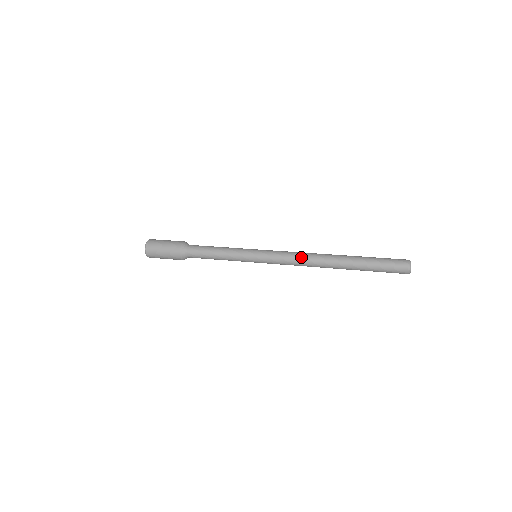
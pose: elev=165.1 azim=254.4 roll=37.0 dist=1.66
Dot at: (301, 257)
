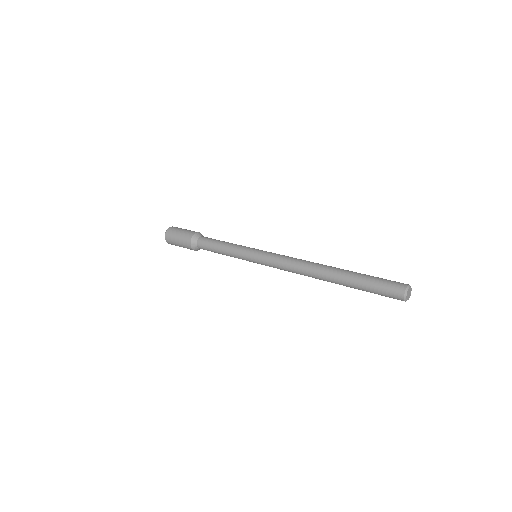
Dot at: (293, 269)
